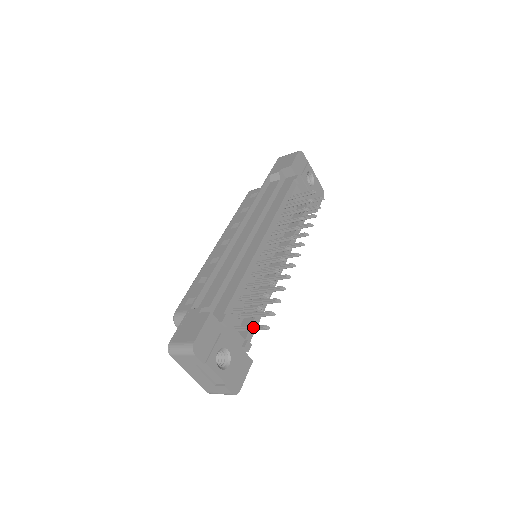
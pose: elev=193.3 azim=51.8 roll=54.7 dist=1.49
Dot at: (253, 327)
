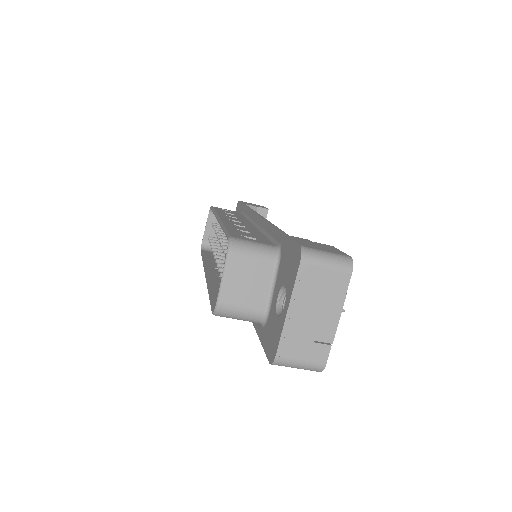
Dot at: occluded
